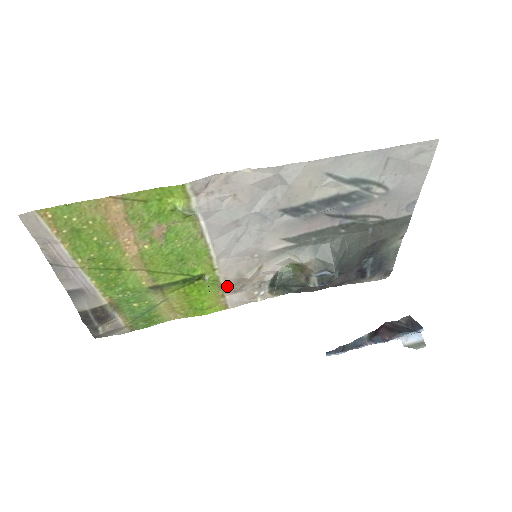
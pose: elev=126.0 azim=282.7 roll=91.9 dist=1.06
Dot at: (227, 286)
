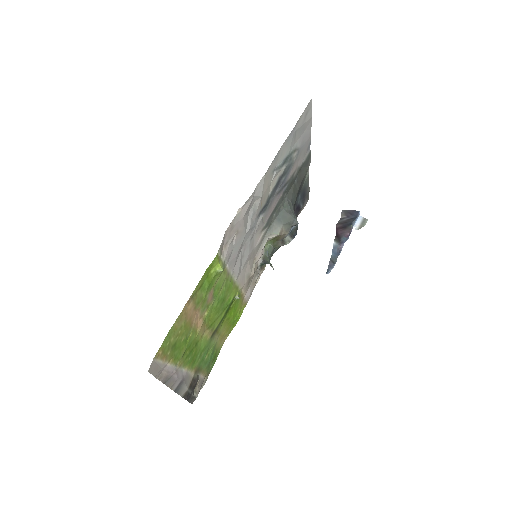
Dot at: (244, 290)
